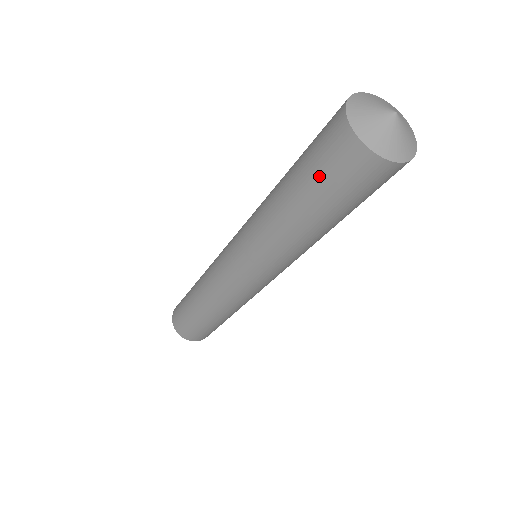
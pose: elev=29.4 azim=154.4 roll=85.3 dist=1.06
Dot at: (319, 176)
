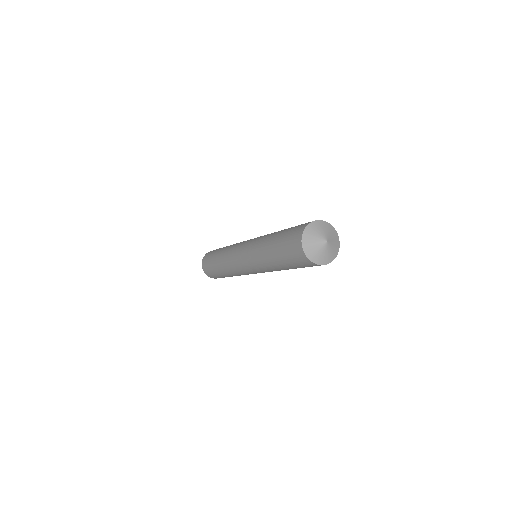
Dot at: (298, 266)
